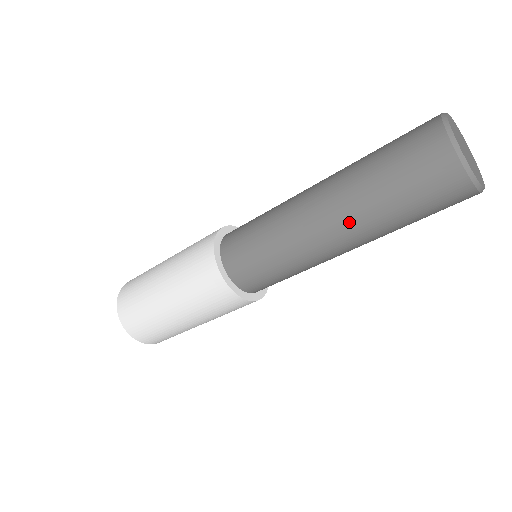
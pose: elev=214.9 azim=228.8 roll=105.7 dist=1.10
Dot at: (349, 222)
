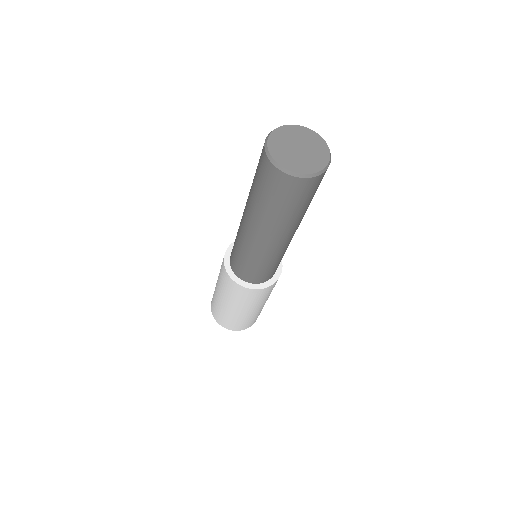
Dot at: (267, 229)
